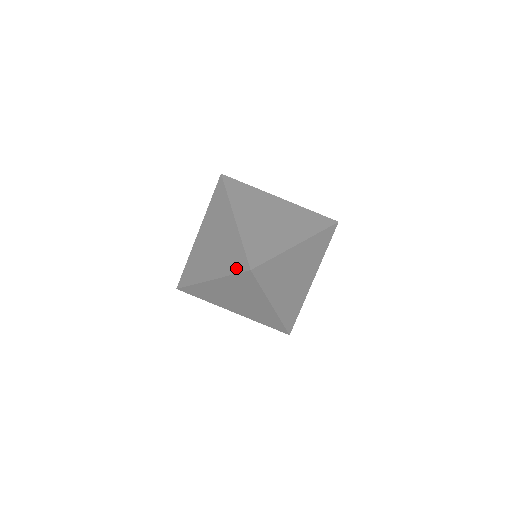
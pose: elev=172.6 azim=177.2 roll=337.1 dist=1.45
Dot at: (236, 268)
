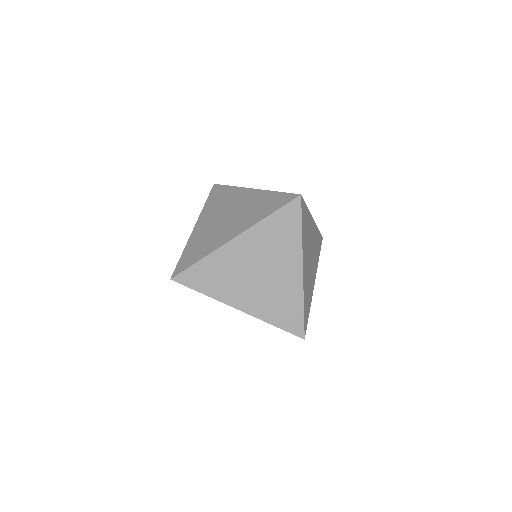
Dot at: occluded
